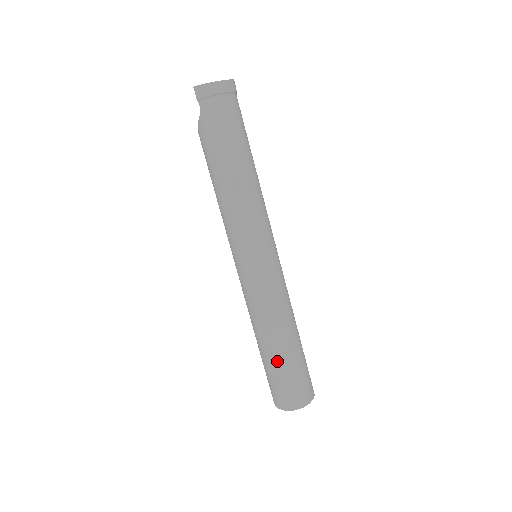
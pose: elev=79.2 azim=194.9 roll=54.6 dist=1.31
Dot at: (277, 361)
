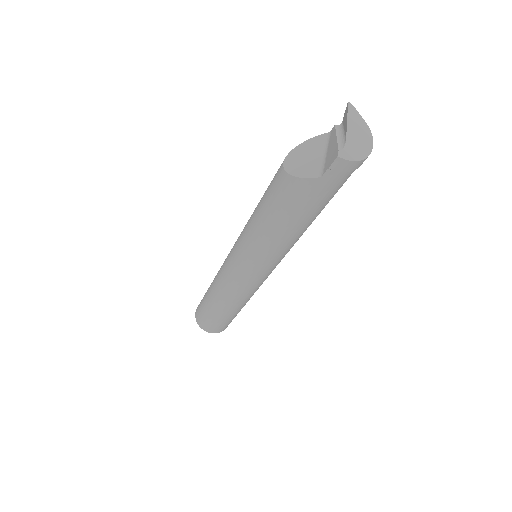
Dot at: (227, 317)
